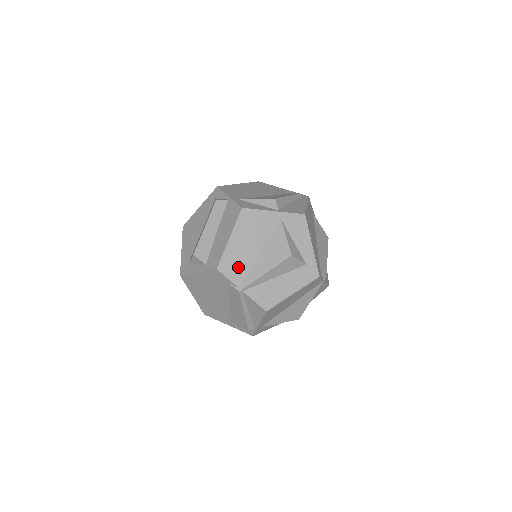
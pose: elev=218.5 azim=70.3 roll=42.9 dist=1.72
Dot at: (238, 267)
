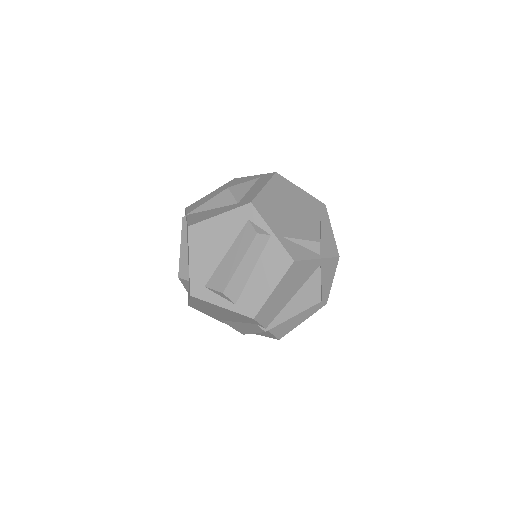
Dot at: (271, 313)
